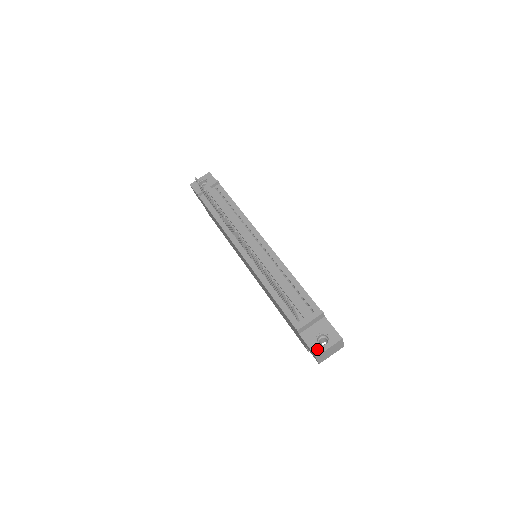
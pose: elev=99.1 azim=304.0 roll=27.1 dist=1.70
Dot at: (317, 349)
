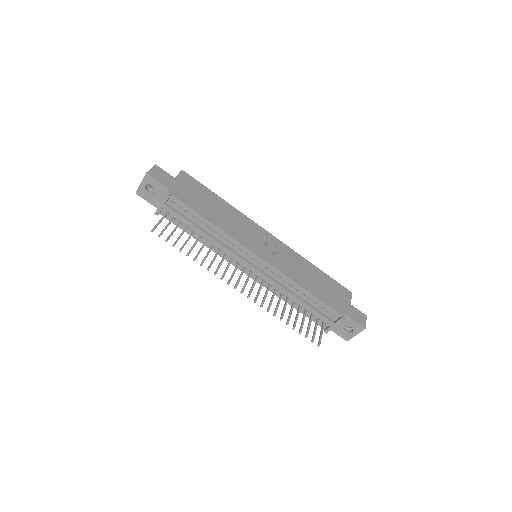
Dot at: (346, 337)
